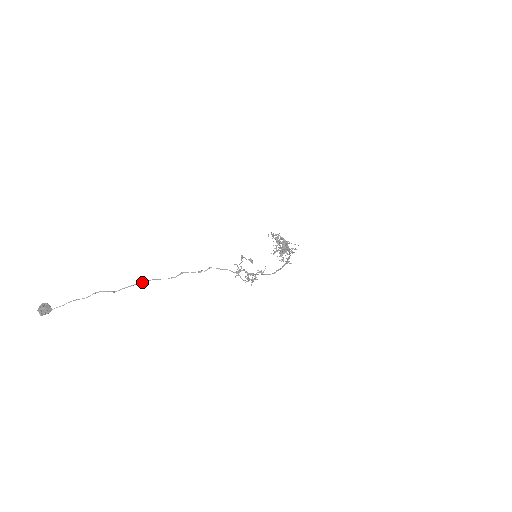
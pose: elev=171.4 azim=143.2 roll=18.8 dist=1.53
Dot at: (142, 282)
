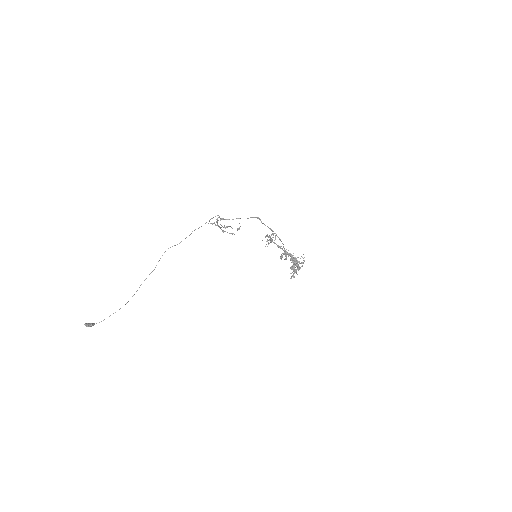
Dot at: (152, 271)
